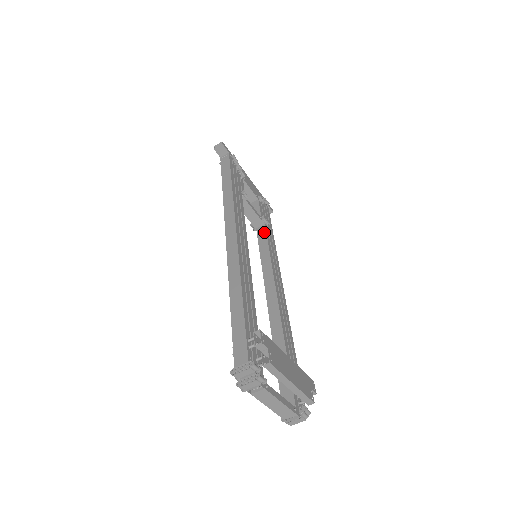
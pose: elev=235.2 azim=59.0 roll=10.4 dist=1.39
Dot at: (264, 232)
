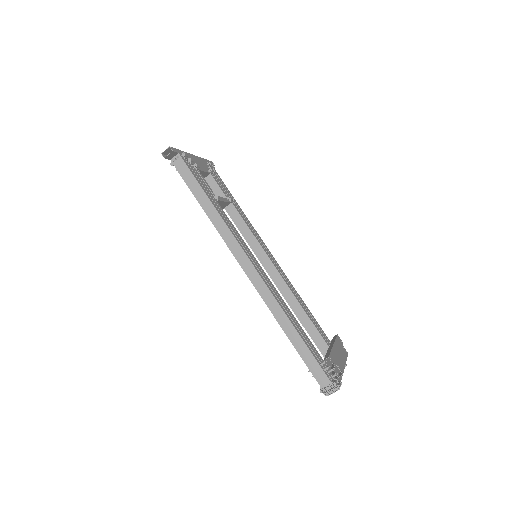
Dot at: (236, 212)
